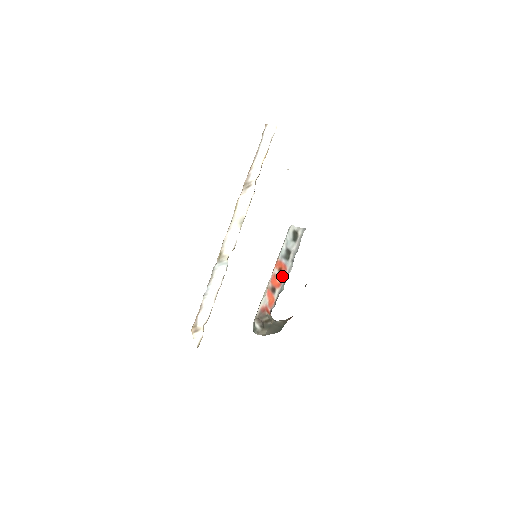
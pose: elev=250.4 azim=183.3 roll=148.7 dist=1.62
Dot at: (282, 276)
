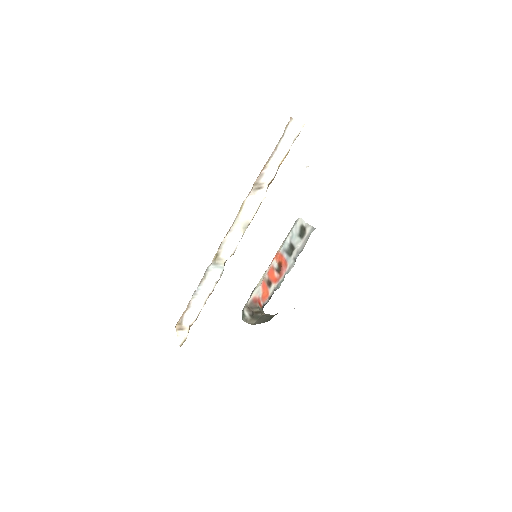
Dot at: (281, 272)
